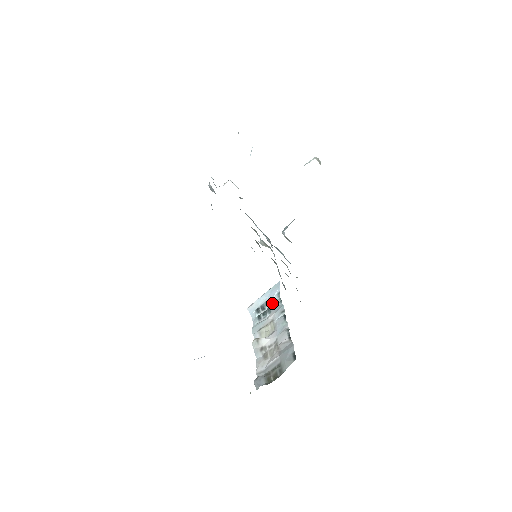
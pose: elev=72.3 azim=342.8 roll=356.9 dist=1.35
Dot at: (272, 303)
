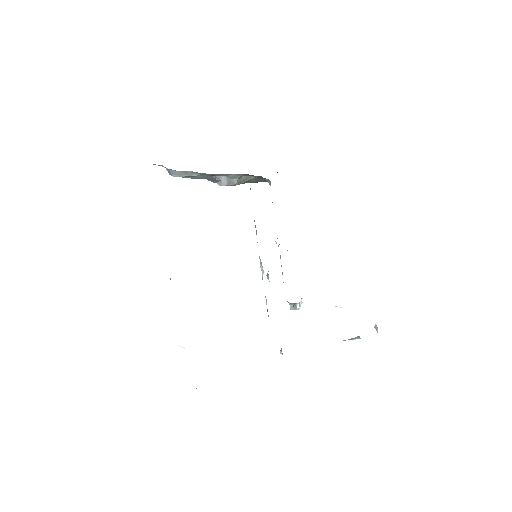
Dot at: occluded
